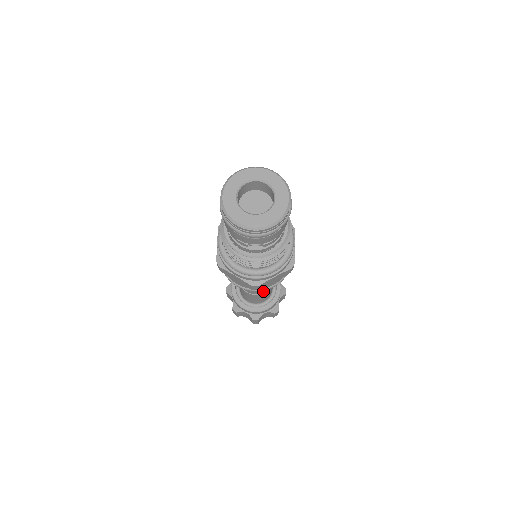
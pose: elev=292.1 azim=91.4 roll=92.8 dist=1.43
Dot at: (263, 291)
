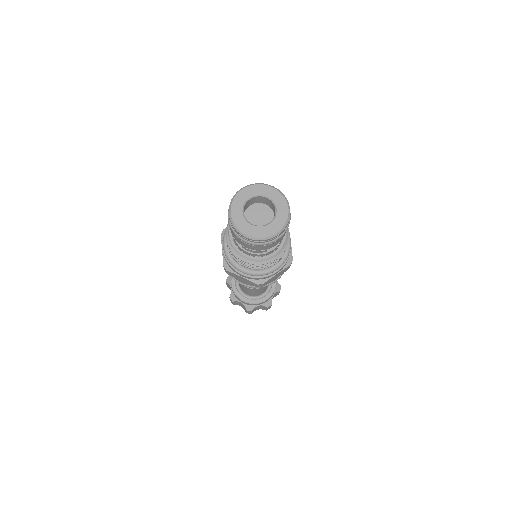
Dot at: occluded
